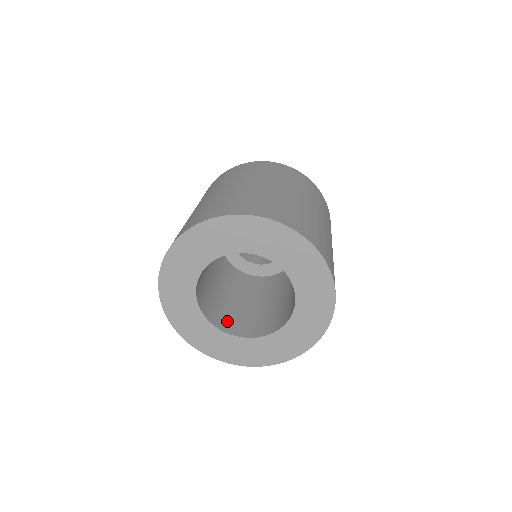
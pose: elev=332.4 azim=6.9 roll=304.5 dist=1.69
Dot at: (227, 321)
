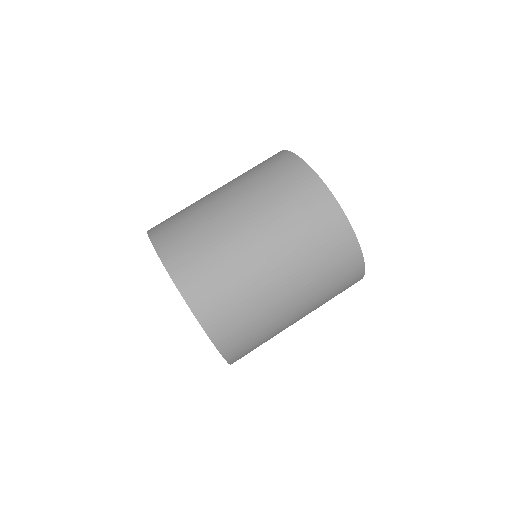
Dot at: occluded
